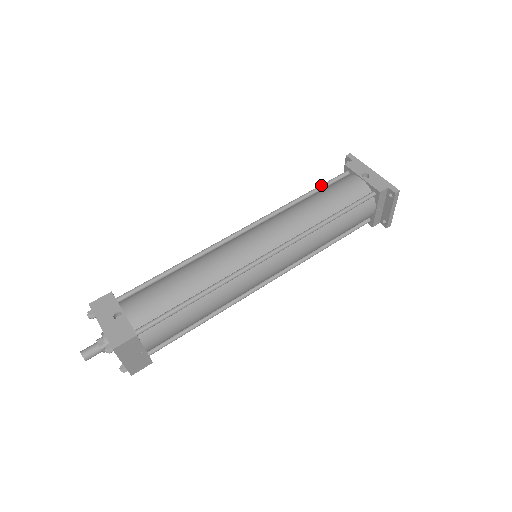
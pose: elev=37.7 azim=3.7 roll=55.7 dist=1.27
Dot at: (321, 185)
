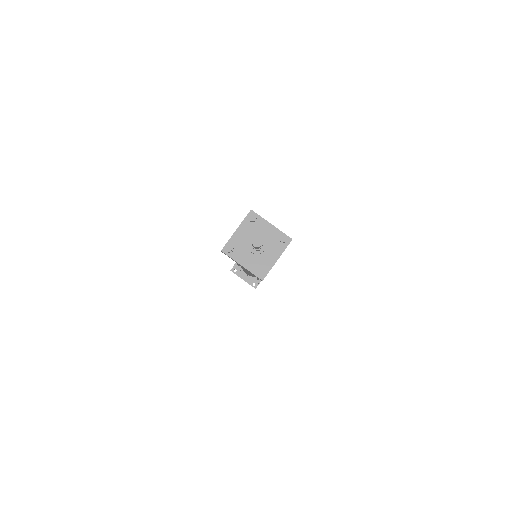
Dot at: occluded
